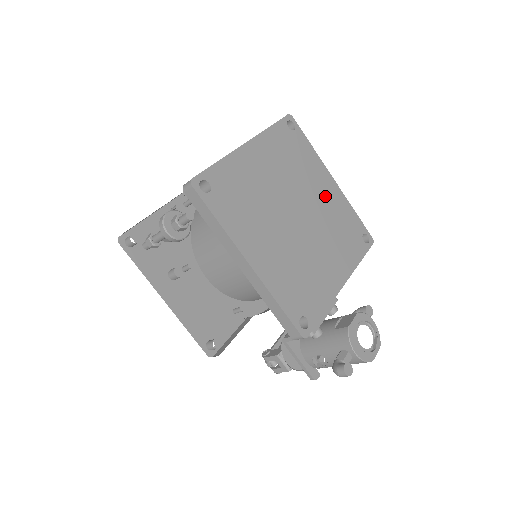
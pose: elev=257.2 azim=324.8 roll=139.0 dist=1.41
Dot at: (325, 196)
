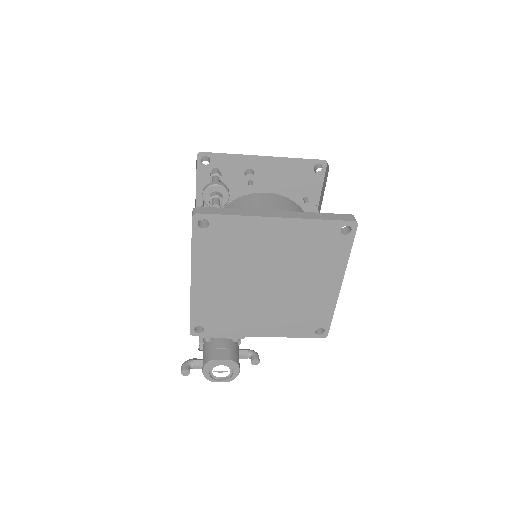
Dot at: (315, 289)
